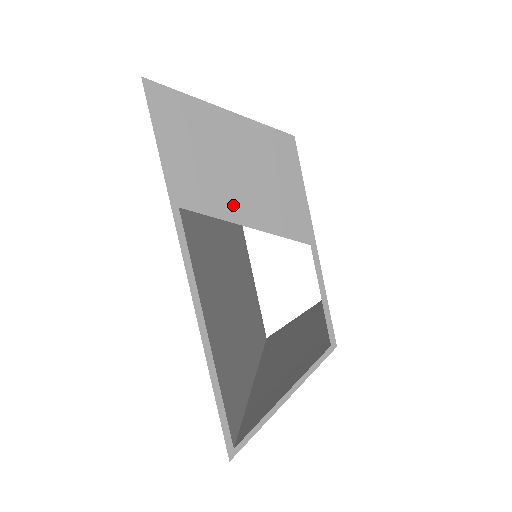
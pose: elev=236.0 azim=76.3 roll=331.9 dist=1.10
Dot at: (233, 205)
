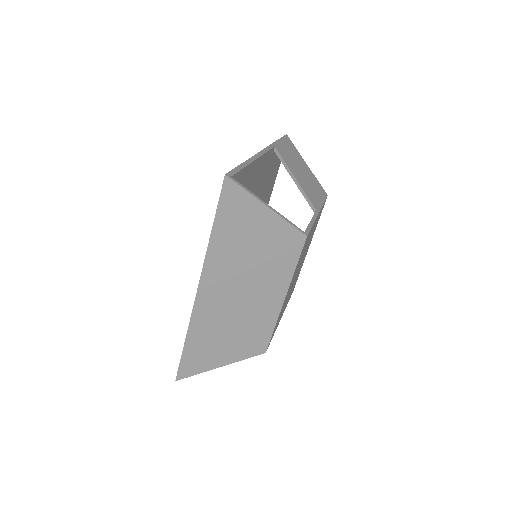
Dot at: (293, 170)
